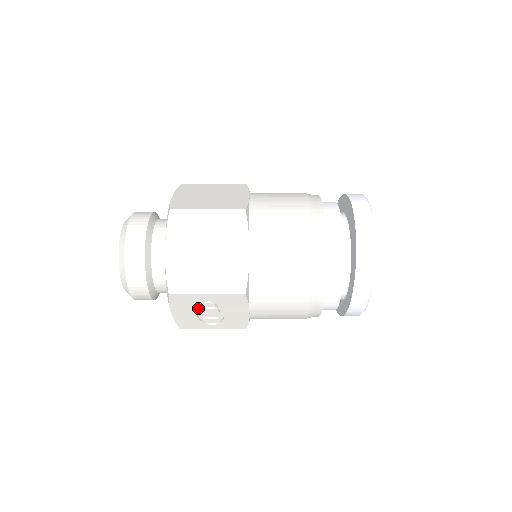
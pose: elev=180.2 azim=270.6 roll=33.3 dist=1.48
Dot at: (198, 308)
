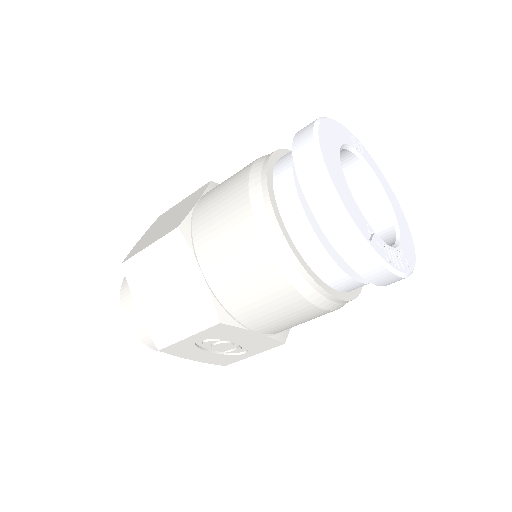
Dot at: (207, 347)
